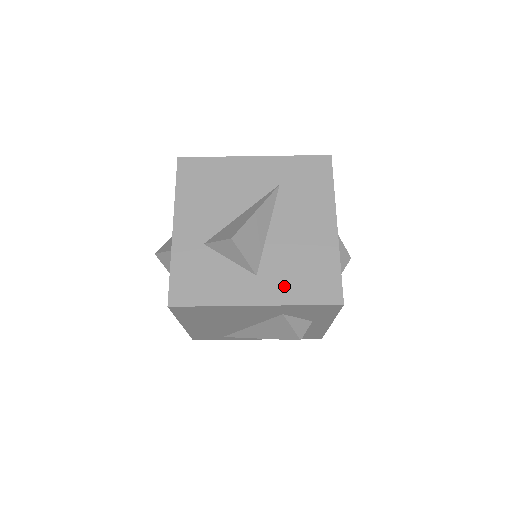
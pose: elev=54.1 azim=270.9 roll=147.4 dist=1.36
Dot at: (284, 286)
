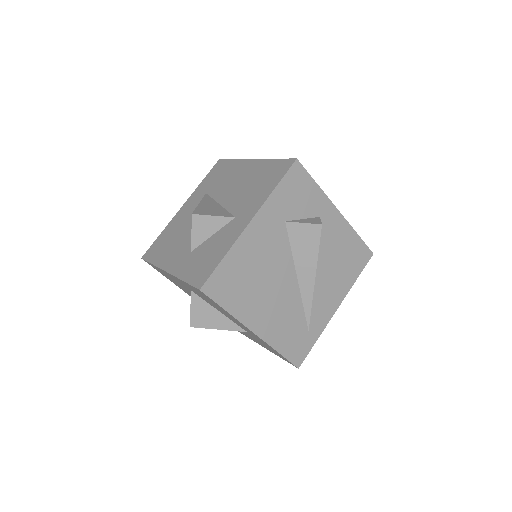
Dot at: (255, 199)
